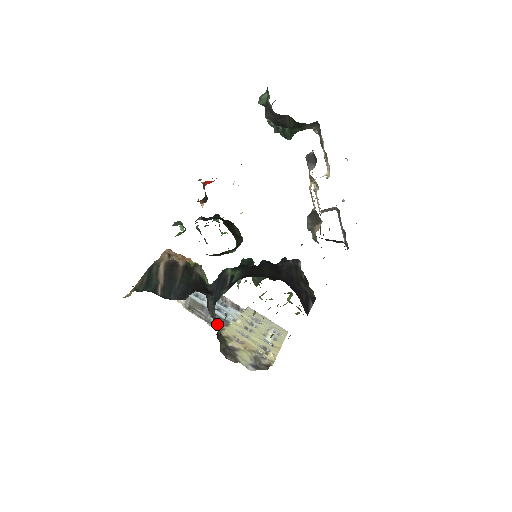
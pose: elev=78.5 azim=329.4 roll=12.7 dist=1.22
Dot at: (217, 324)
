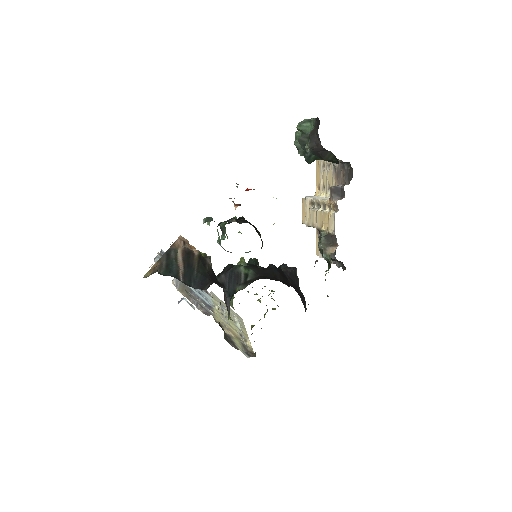
Dot at: (228, 315)
